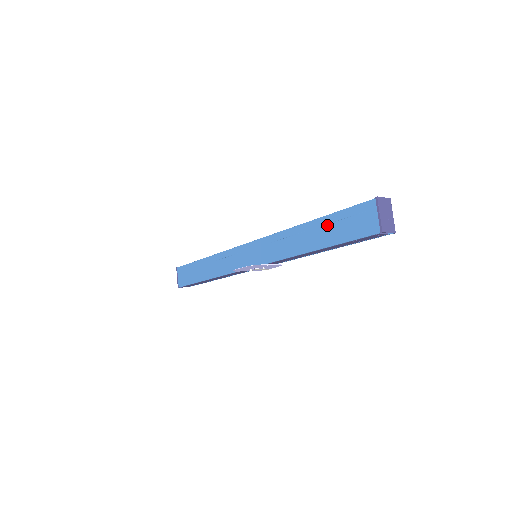
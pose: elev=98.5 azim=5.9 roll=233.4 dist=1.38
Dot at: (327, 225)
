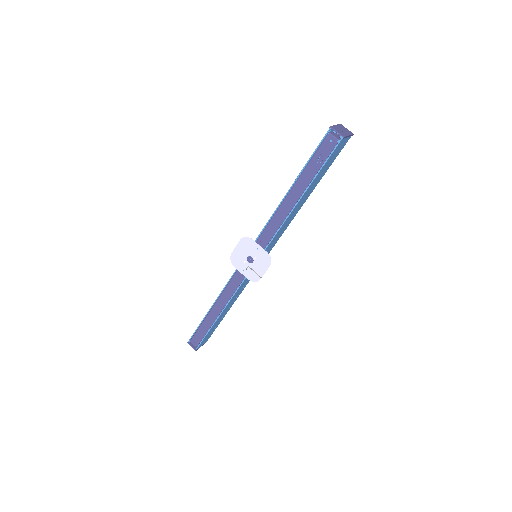
Dot at: occluded
